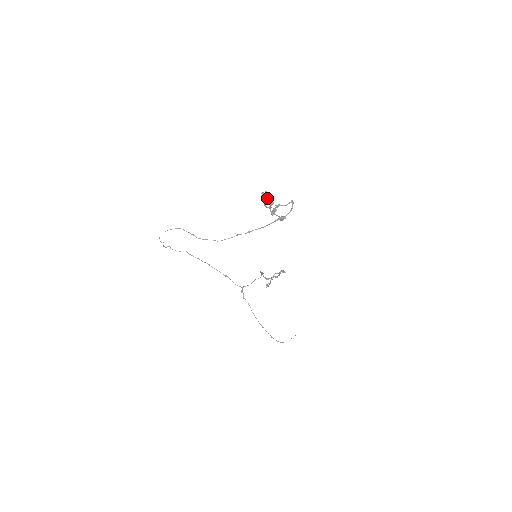
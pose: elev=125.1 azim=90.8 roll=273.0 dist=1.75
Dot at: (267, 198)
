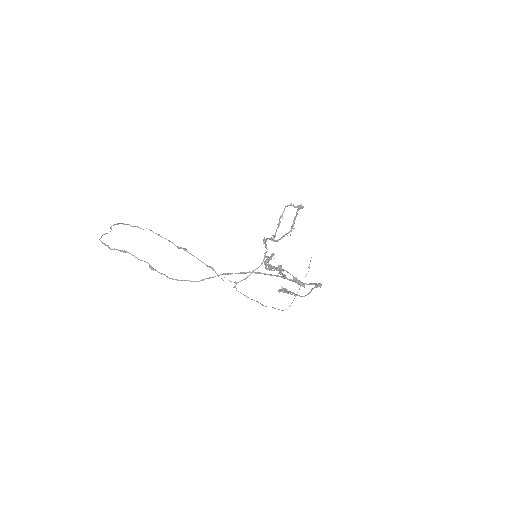
Dot at: (274, 269)
